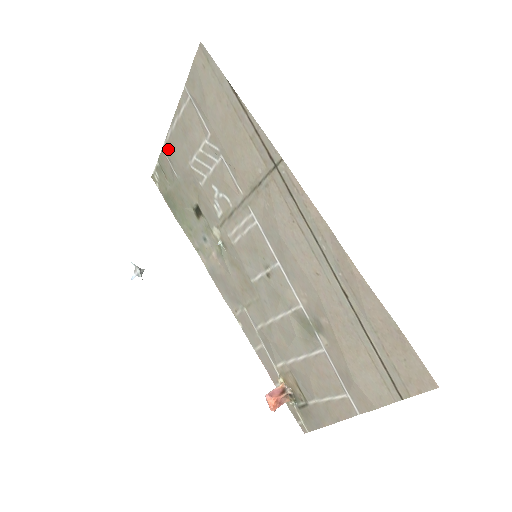
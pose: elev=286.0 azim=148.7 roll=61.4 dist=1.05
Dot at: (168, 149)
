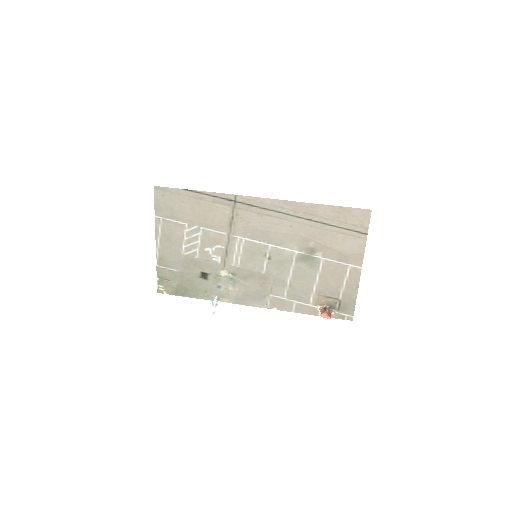
Dot at: (161, 261)
